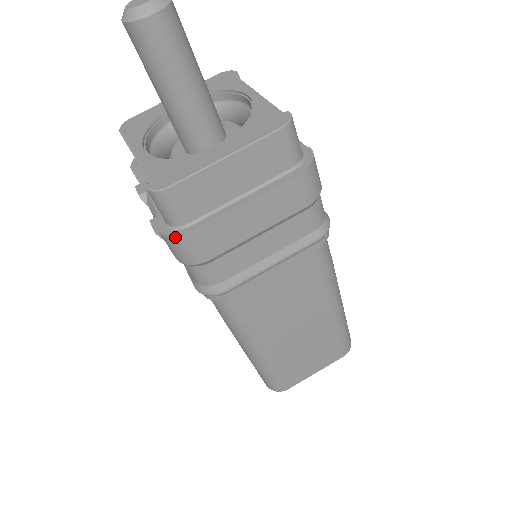
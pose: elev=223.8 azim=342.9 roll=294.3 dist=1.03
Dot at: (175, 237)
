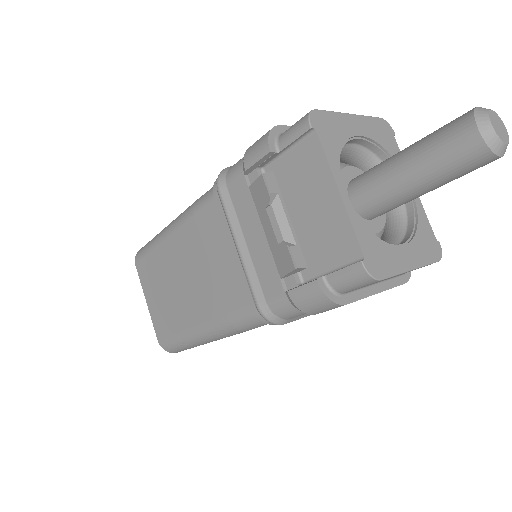
Dot at: (333, 302)
